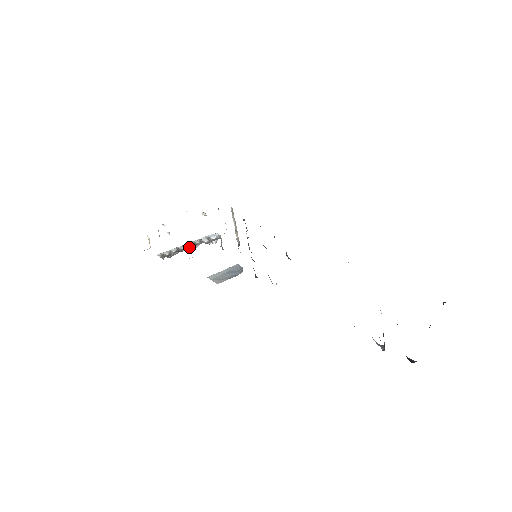
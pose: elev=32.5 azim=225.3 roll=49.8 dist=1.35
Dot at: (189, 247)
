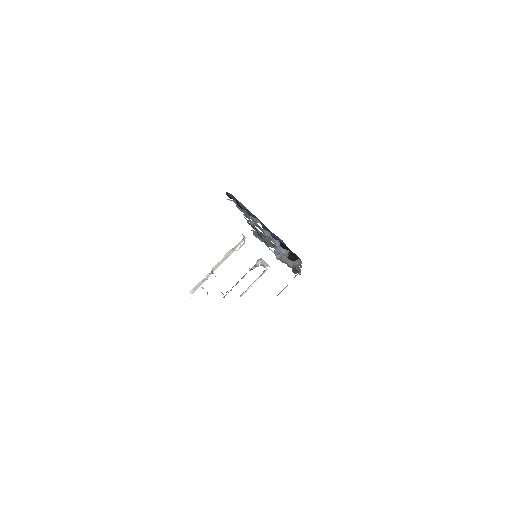
Dot at: occluded
